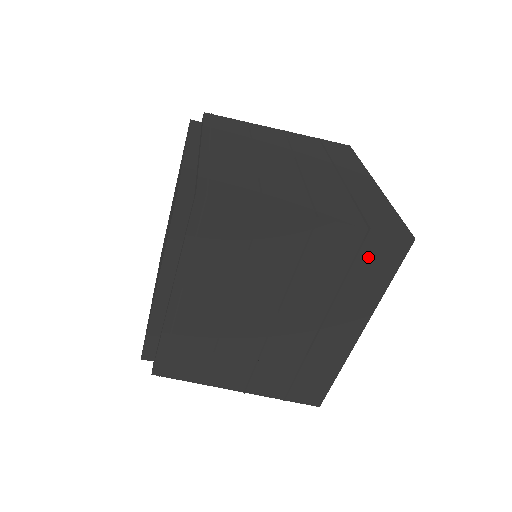
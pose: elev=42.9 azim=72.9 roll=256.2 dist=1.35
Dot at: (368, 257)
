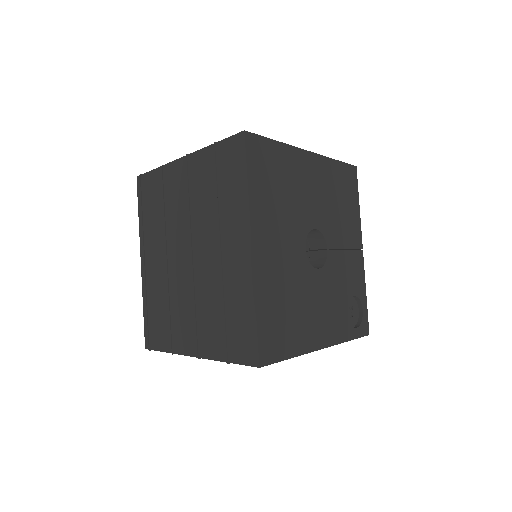
Dot at: occluded
